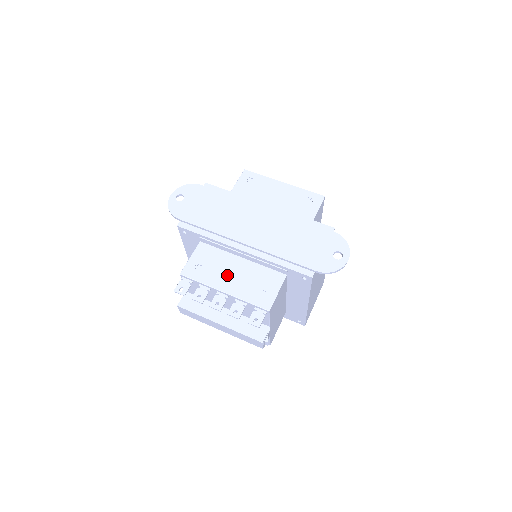
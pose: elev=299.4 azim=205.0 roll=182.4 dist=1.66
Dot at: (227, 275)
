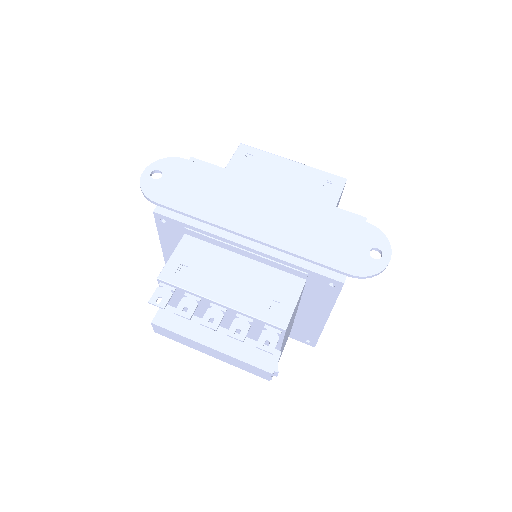
Dot at: (224, 280)
